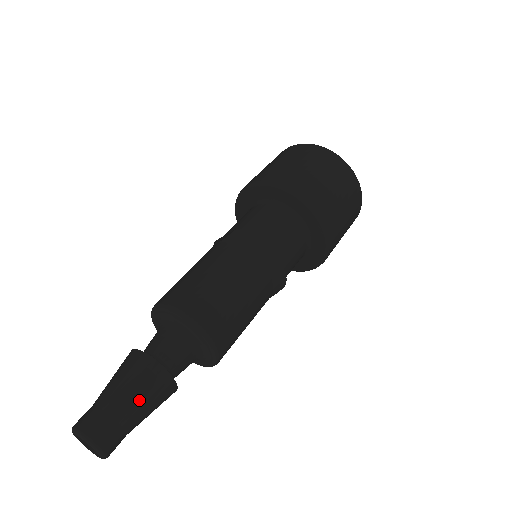
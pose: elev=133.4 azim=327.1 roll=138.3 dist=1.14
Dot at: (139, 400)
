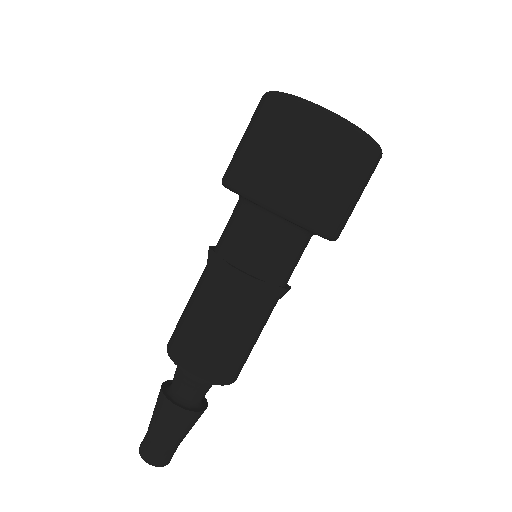
Dot at: (181, 434)
